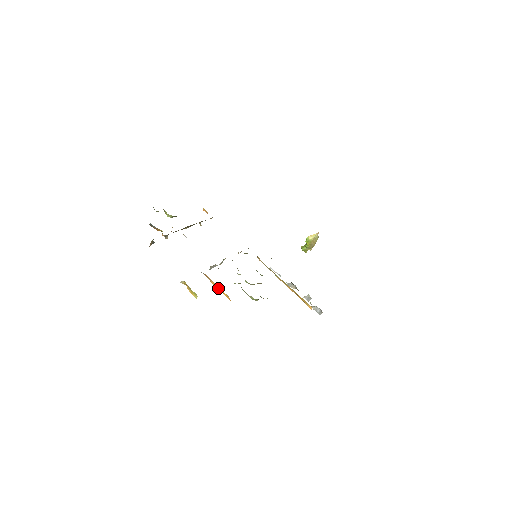
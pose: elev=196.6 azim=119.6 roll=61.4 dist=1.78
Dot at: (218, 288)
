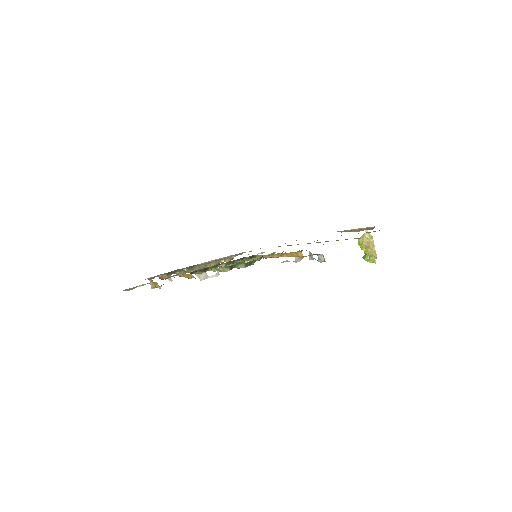
Dot at: (188, 277)
